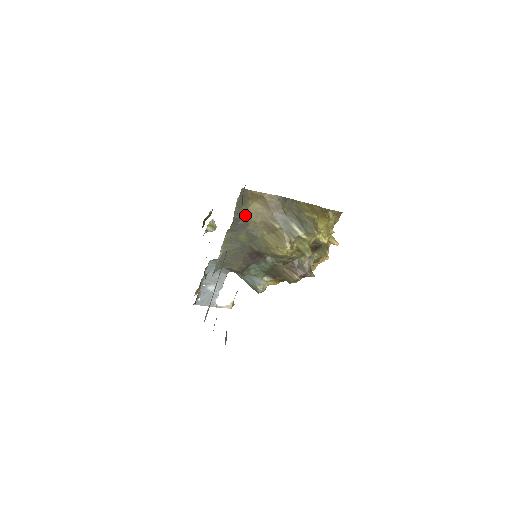
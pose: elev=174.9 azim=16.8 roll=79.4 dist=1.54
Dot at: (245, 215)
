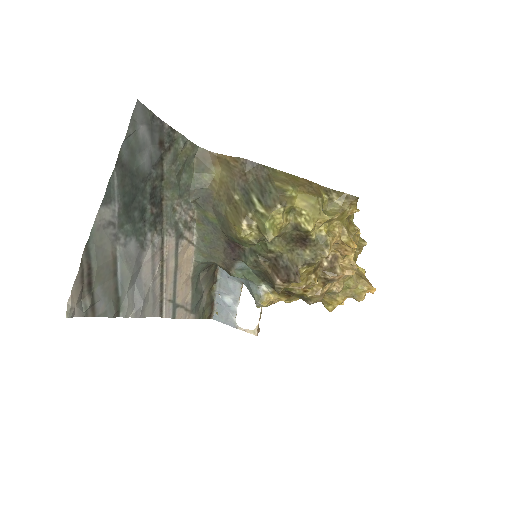
Dot at: (210, 185)
